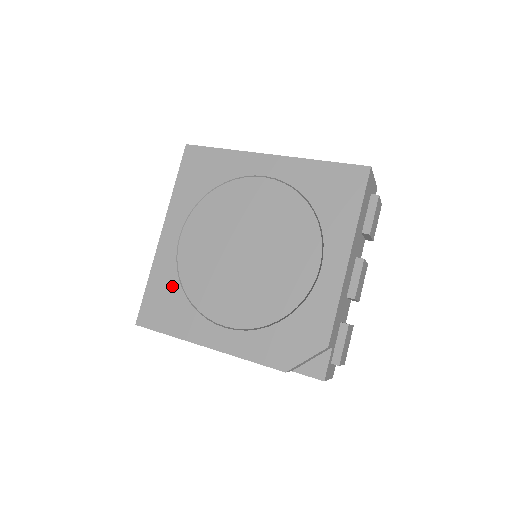
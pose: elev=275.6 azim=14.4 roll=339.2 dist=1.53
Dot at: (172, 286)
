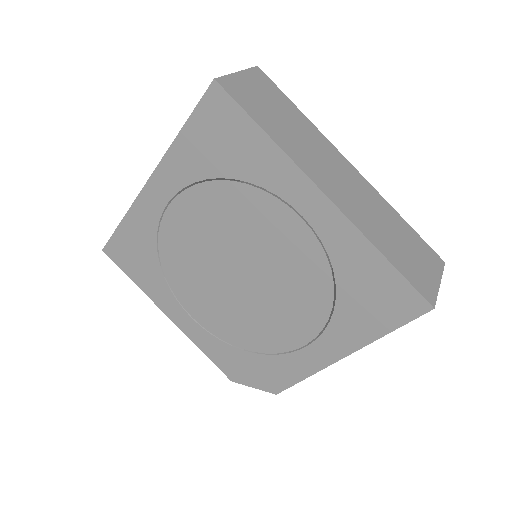
Dot at: (148, 246)
